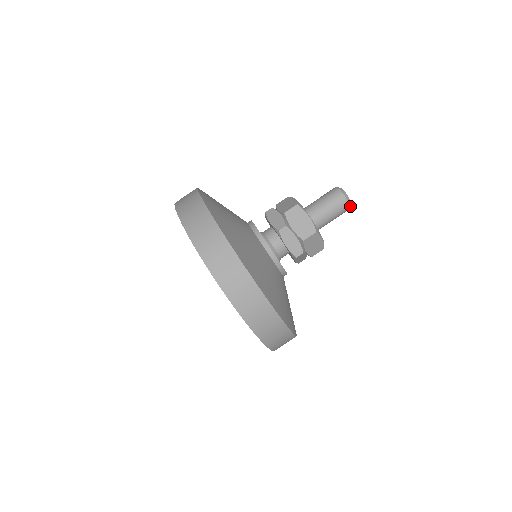
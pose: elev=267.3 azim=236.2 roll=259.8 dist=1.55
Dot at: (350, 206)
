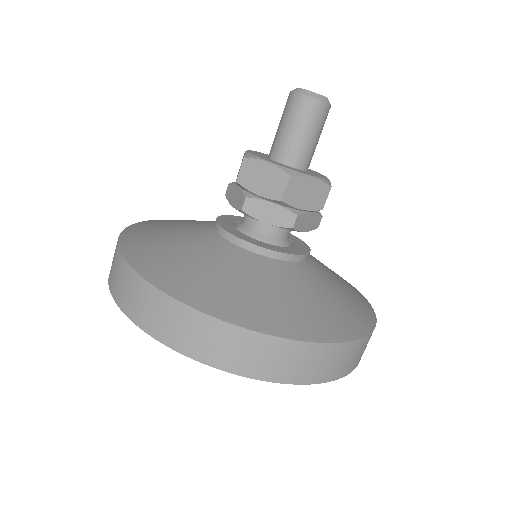
Dot at: (325, 102)
